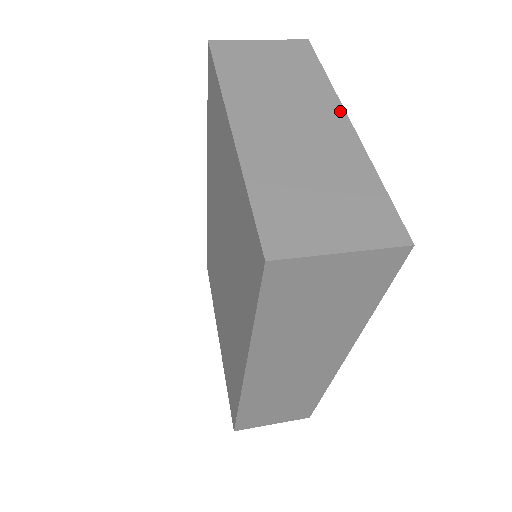
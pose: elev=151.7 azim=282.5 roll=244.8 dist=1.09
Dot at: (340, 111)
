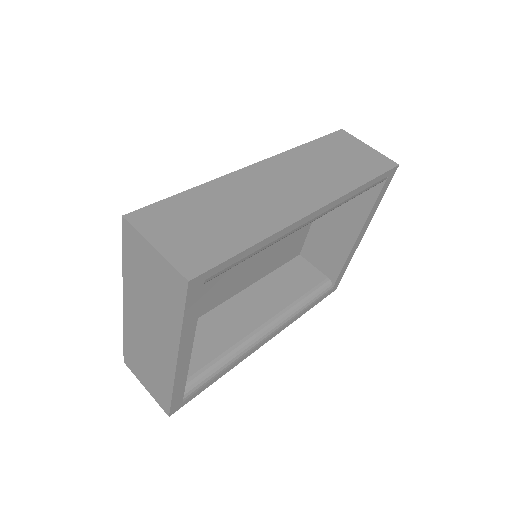
Dot at: (175, 352)
